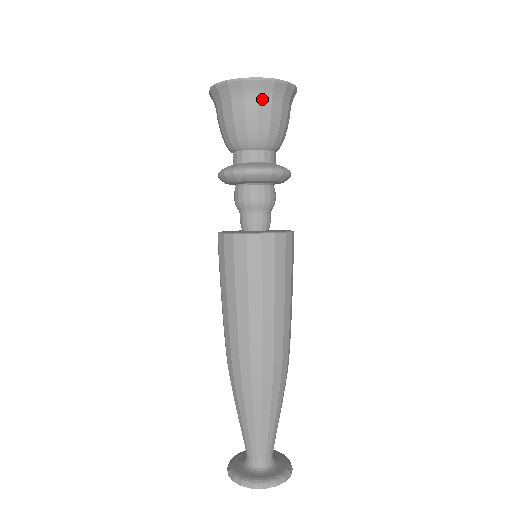
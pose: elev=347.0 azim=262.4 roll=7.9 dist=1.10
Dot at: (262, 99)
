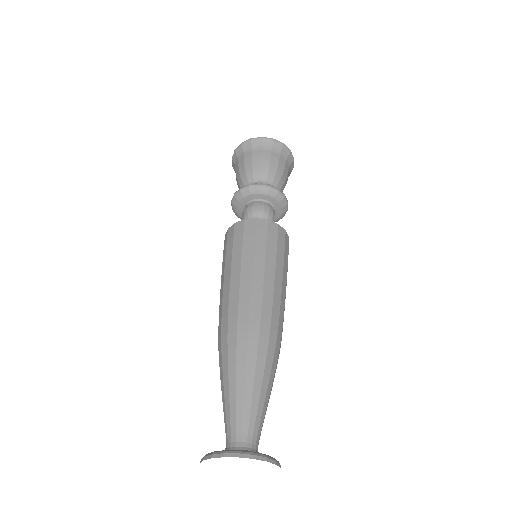
Dot at: (264, 150)
